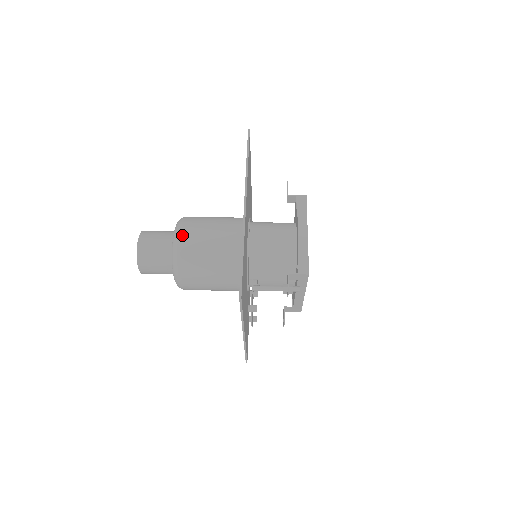
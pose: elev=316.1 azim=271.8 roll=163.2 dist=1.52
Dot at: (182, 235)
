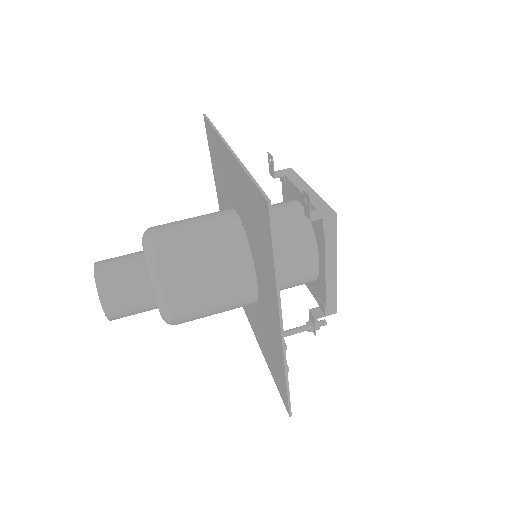
Dot at: (173, 308)
